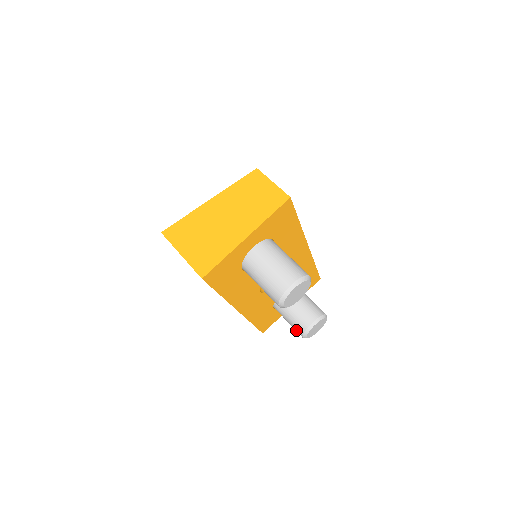
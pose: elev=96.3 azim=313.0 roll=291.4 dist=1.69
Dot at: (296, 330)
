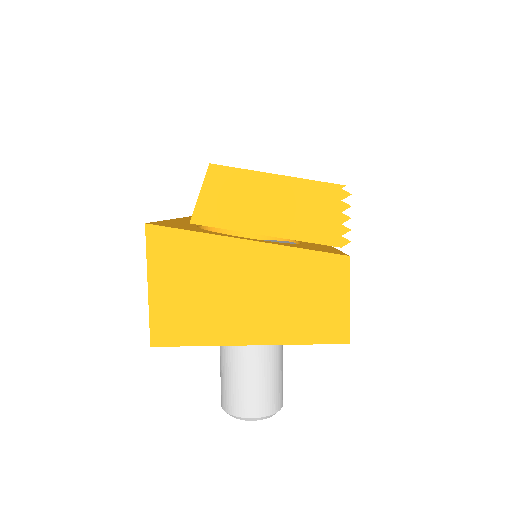
Dot at: occluded
